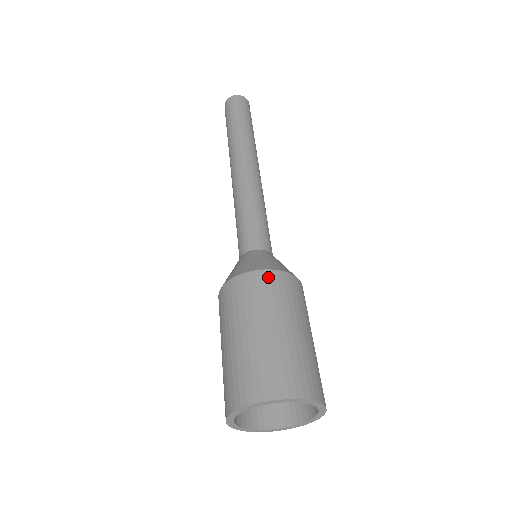
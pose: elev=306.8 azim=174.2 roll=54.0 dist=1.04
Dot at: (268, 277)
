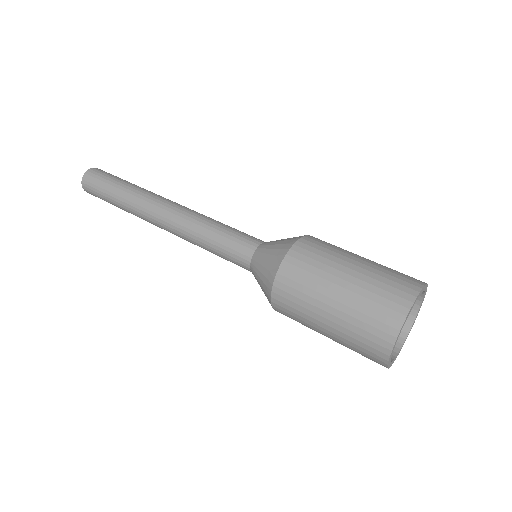
Dot at: (300, 249)
